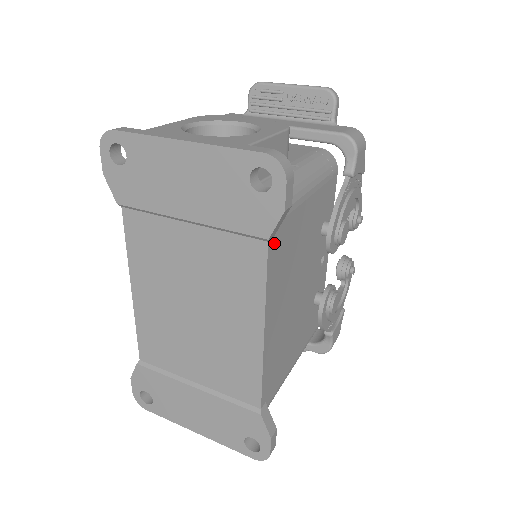
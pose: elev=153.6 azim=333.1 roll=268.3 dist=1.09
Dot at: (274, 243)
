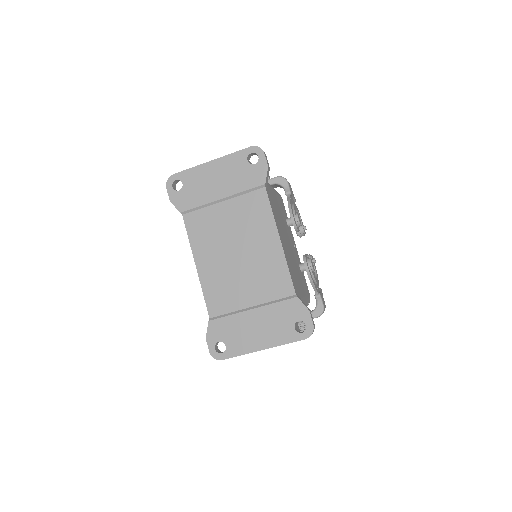
Dot at: (268, 192)
